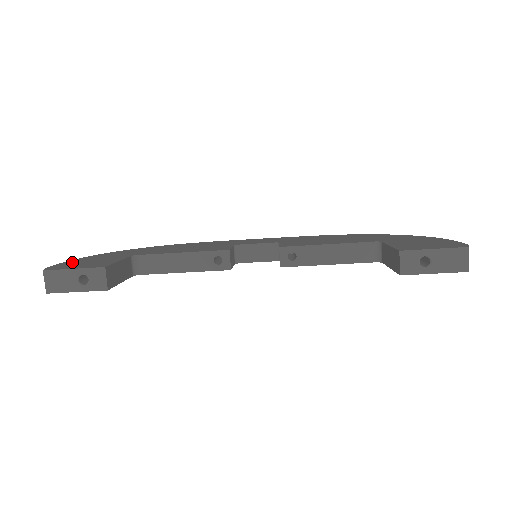
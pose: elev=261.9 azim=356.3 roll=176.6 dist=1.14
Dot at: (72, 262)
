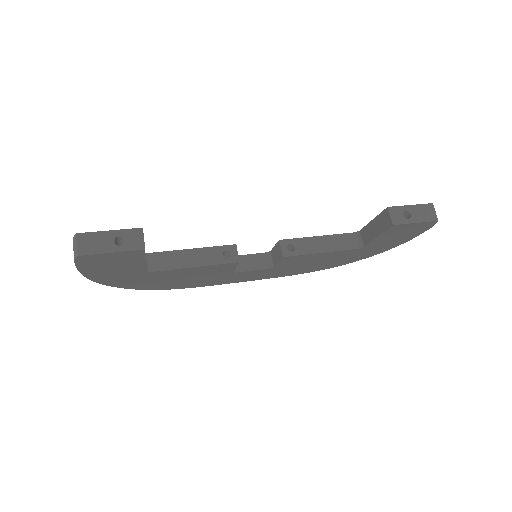
Dot at: occluded
